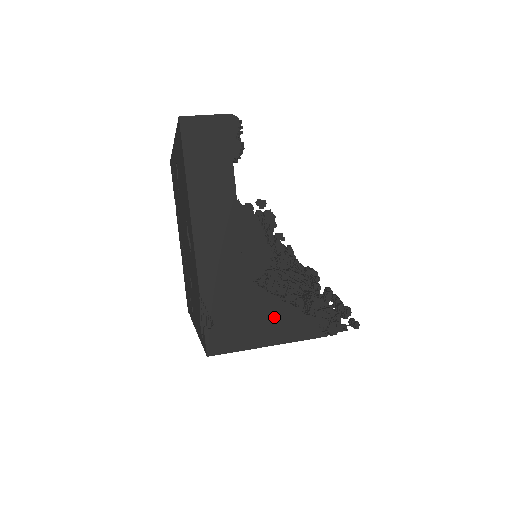
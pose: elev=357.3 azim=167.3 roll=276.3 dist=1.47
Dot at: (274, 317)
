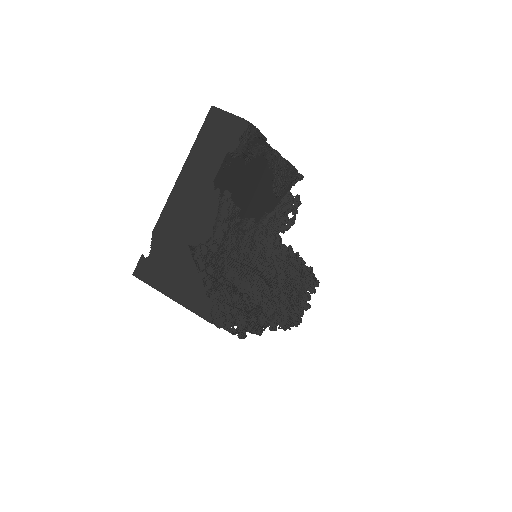
Dot at: (186, 281)
